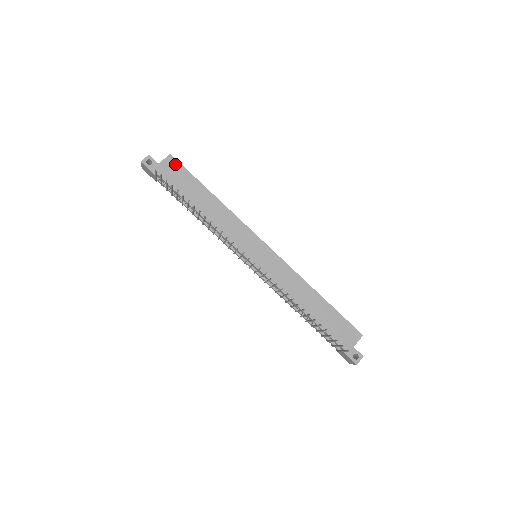
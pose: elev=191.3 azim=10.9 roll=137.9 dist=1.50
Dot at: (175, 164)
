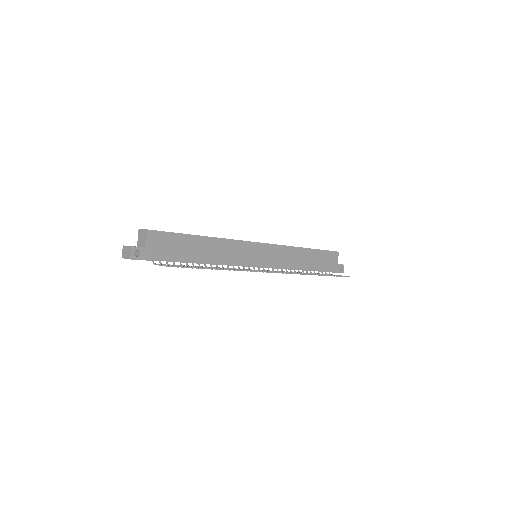
Dot at: (158, 236)
